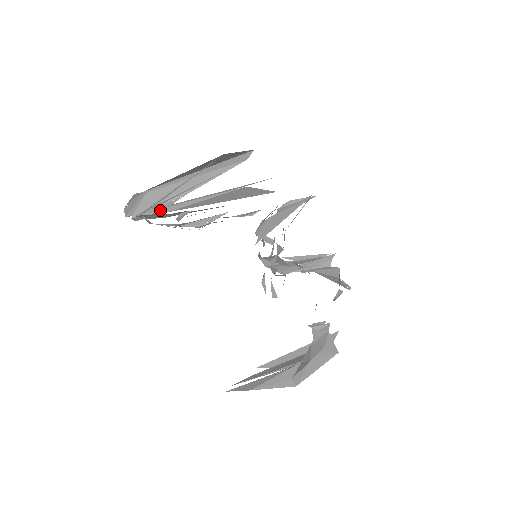
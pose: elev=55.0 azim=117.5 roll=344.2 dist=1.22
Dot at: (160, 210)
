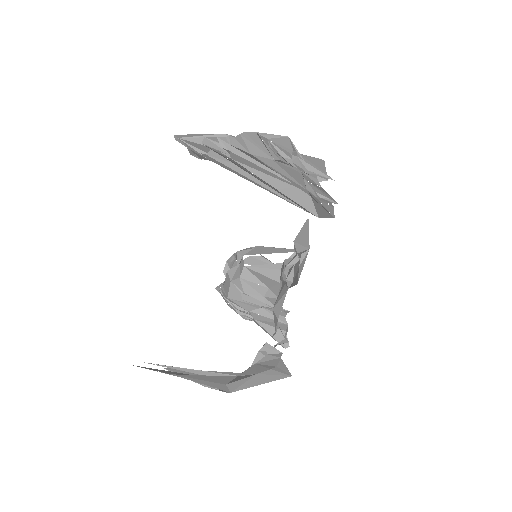
Dot at: (240, 152)
